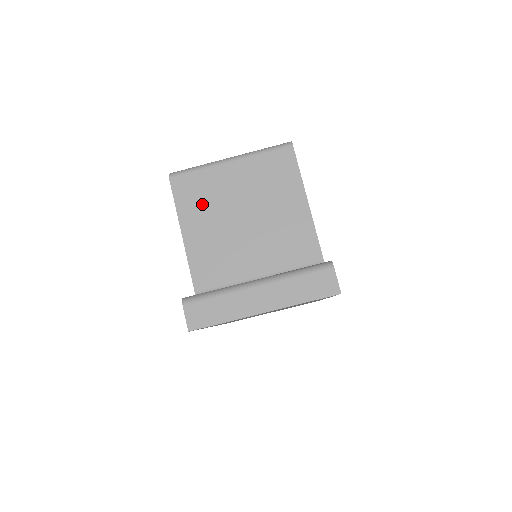
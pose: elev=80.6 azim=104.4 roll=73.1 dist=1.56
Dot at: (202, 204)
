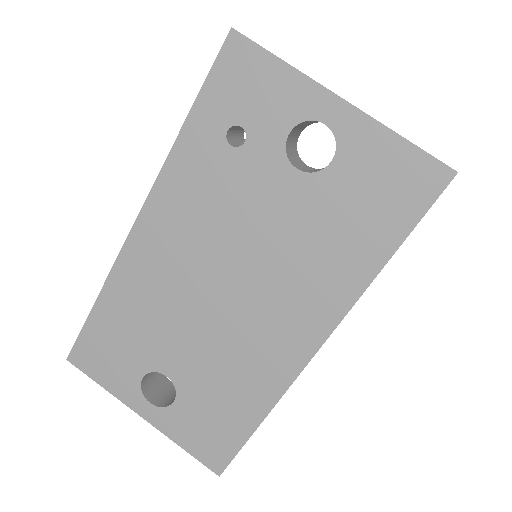
Dot at: occluded
